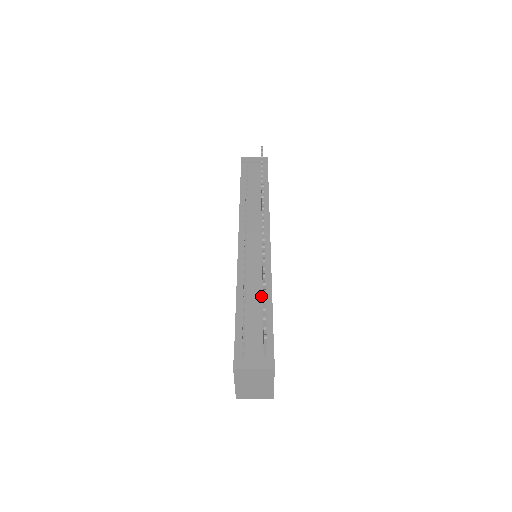
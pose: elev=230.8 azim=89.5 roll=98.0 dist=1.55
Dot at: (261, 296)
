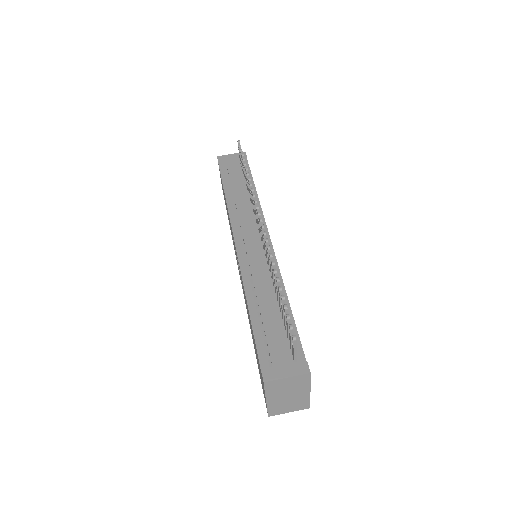
Dot at: (274, 296)
